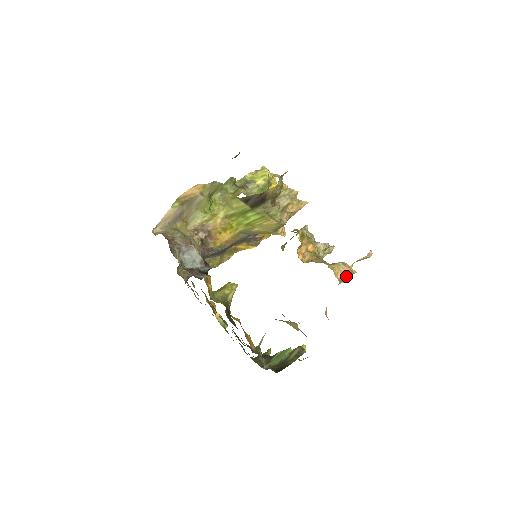
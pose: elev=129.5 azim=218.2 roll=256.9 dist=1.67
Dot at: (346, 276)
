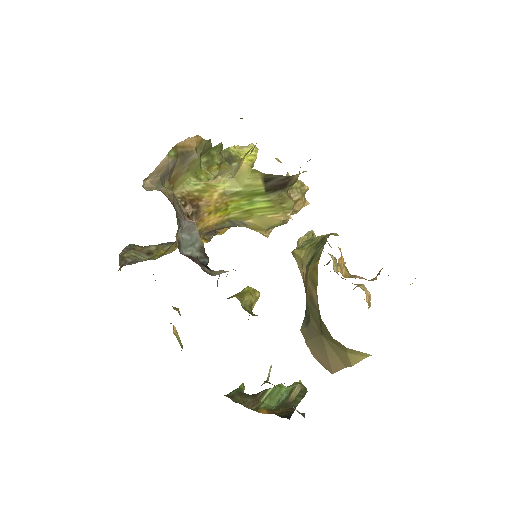
Dot at: occluded
